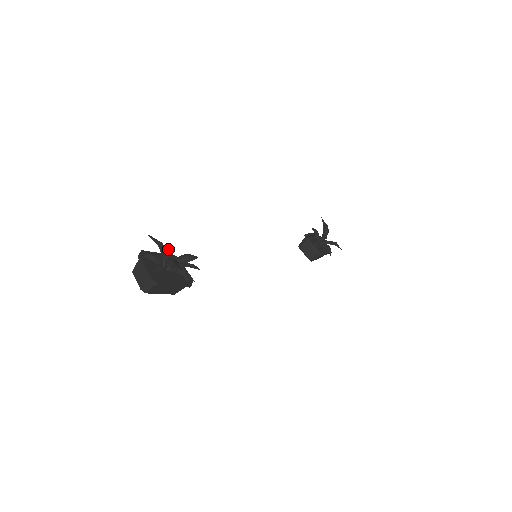
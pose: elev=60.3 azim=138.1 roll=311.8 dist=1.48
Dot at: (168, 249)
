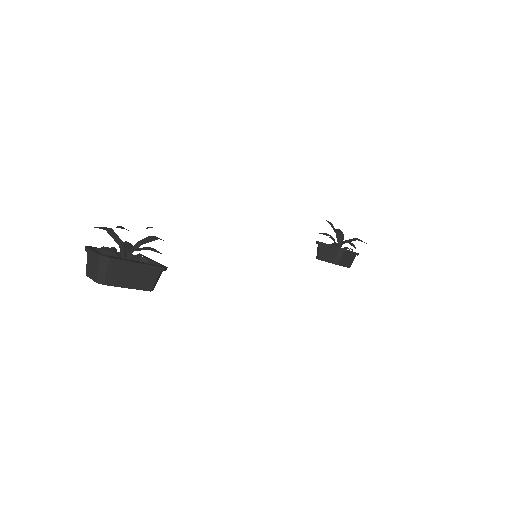
Dot at: (125, 242)
